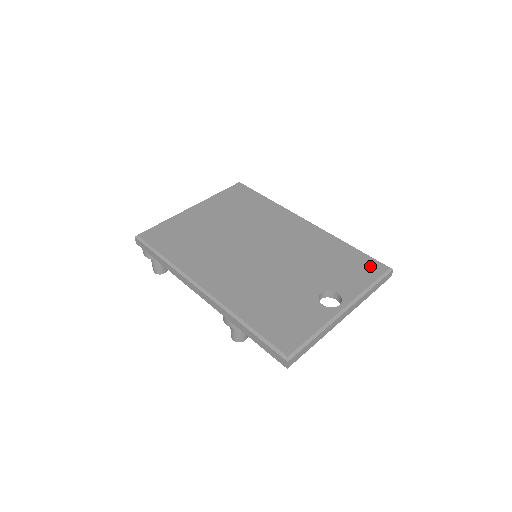
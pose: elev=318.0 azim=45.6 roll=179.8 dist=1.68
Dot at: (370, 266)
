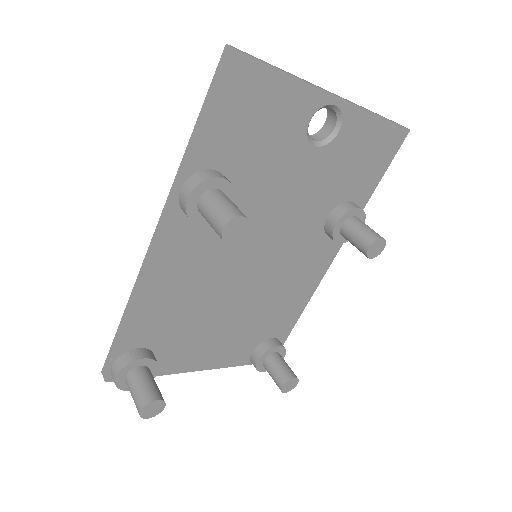
Dot at: occluded
